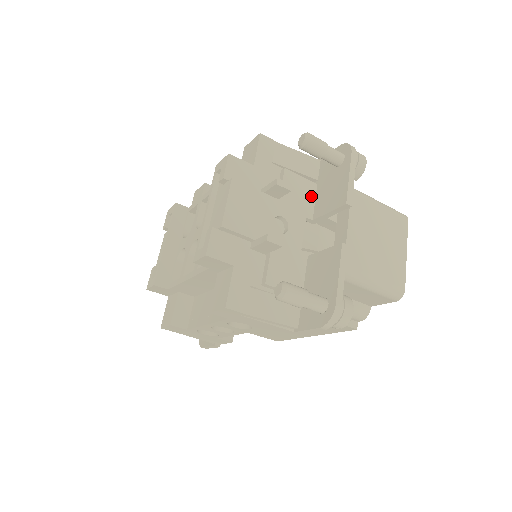
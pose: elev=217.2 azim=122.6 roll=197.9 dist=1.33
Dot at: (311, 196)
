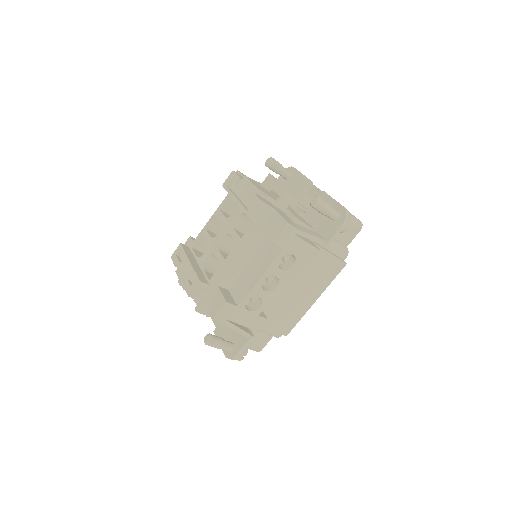
Dot at: occluded
